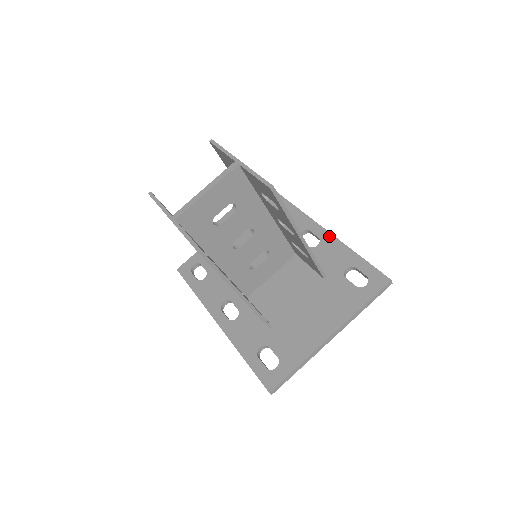
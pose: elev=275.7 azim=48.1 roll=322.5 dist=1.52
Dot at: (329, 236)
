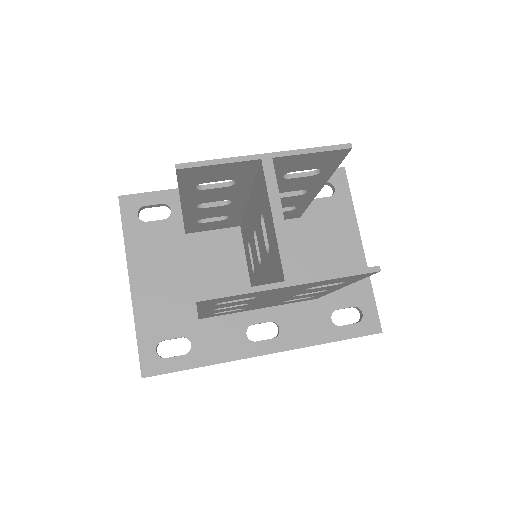
Dot at: occluded
